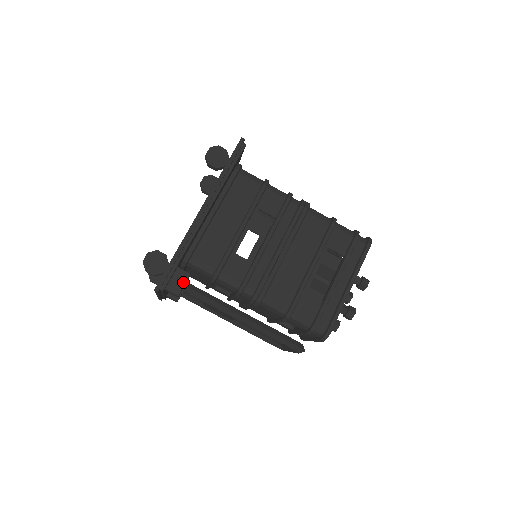
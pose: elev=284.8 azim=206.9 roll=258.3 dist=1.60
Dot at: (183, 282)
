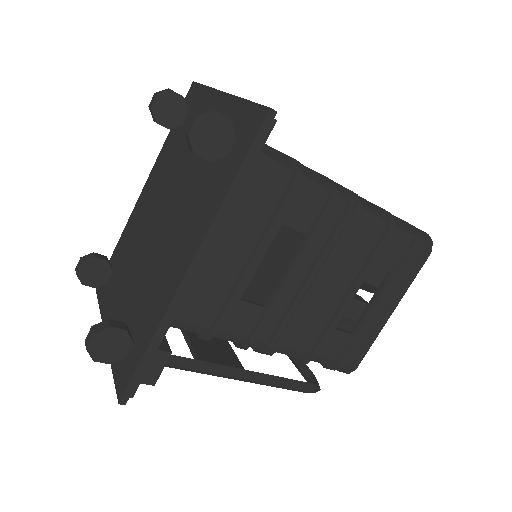
Dot at: (161, 366)
